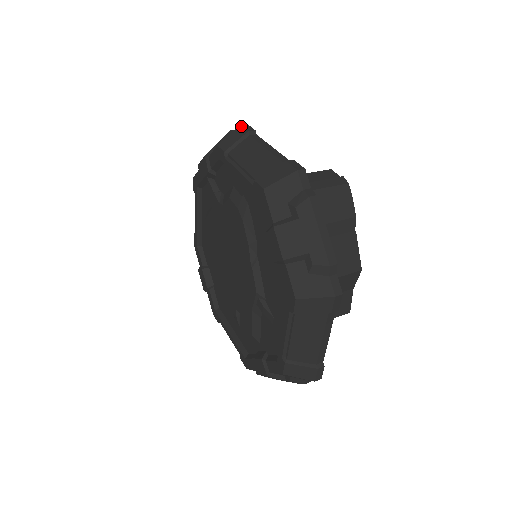
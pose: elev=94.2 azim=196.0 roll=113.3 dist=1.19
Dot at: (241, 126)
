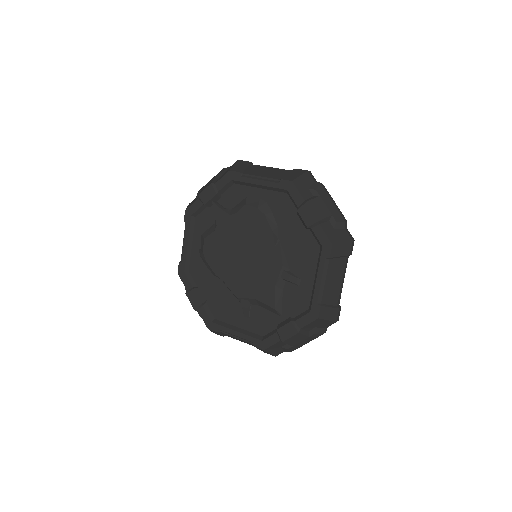
Dot at: (240, 160)
